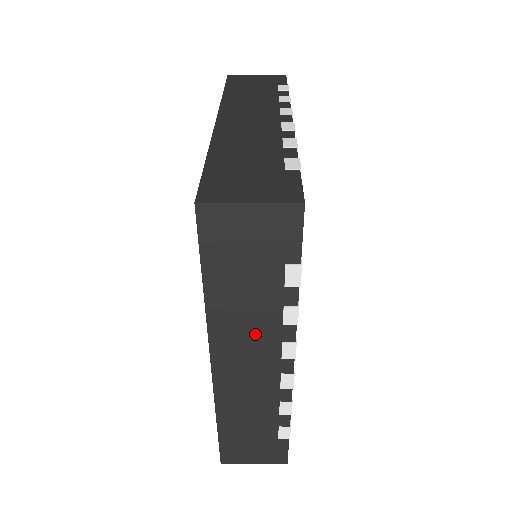
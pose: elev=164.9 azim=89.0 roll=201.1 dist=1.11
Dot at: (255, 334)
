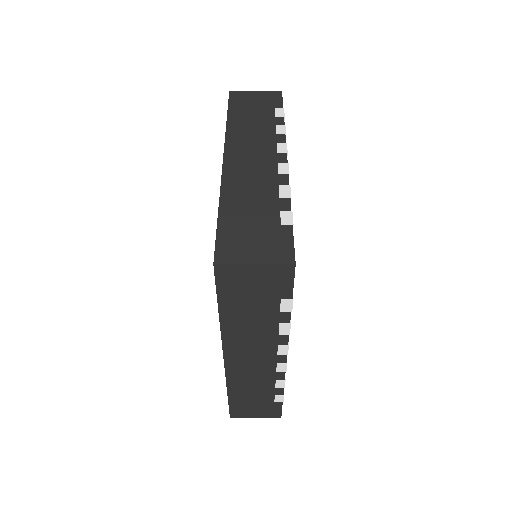
Dot at: (257, 340)
